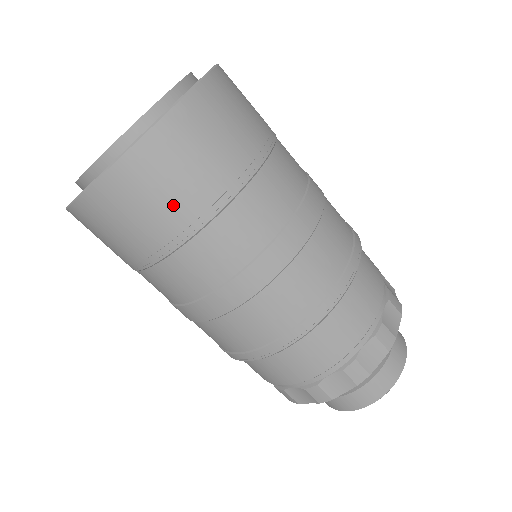
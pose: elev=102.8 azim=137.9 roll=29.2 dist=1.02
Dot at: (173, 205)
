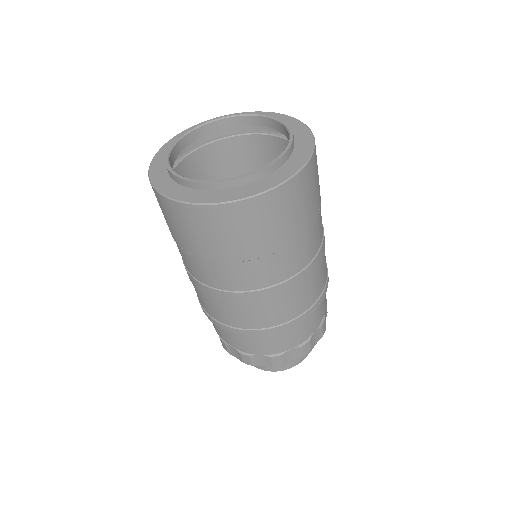
Dot at: (310, 205)
